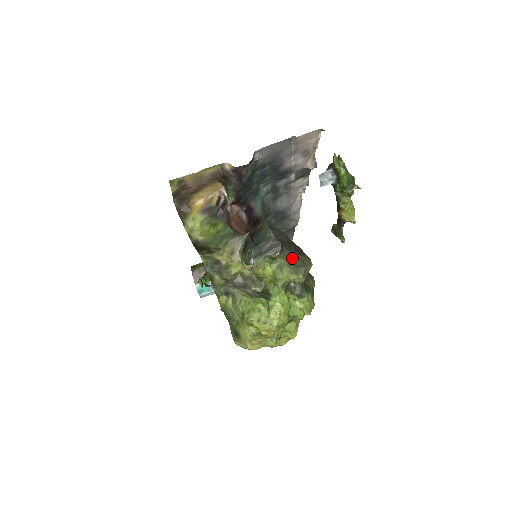
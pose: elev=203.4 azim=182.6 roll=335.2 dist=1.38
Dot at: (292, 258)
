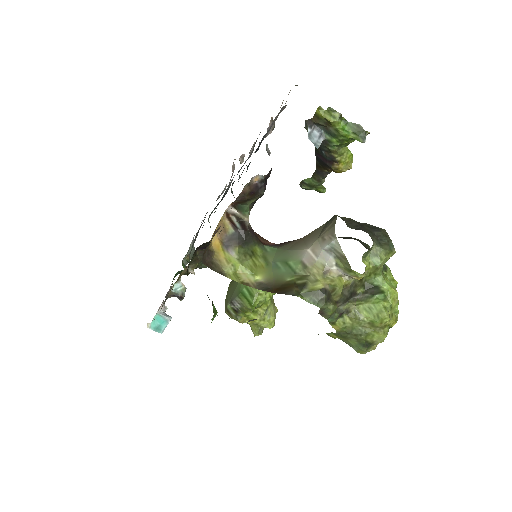
Dot at: (378, 239)
